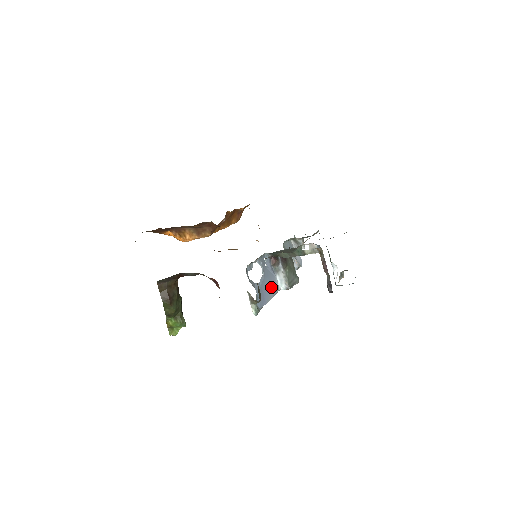
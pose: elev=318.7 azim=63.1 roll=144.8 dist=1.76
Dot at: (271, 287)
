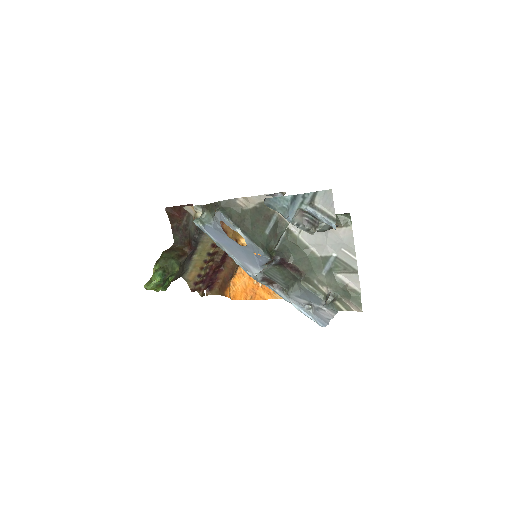
Dot at: (241, 256)
